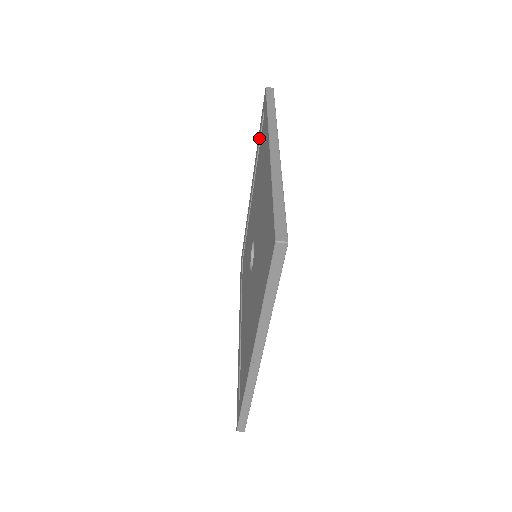
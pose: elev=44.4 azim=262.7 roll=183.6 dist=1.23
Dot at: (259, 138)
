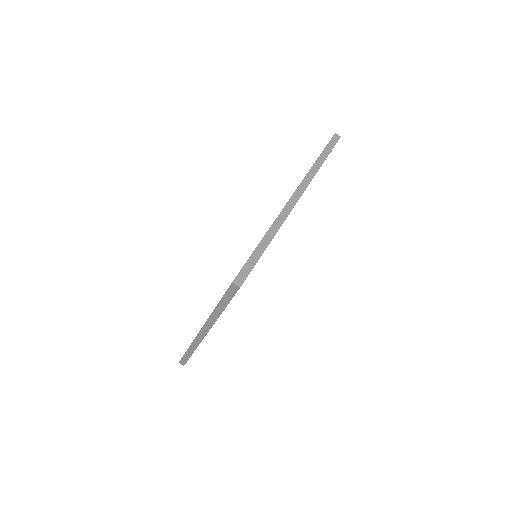
Dot at: occluded
